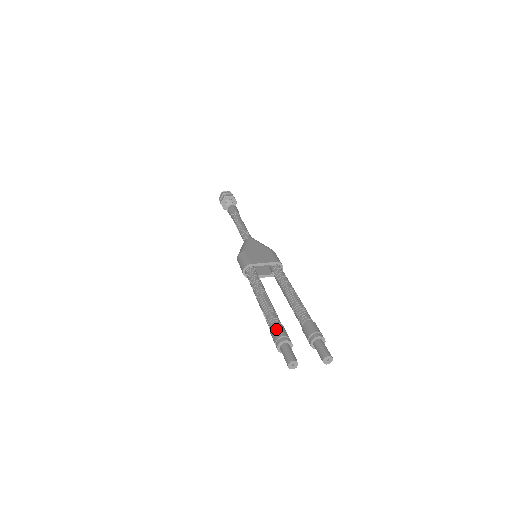
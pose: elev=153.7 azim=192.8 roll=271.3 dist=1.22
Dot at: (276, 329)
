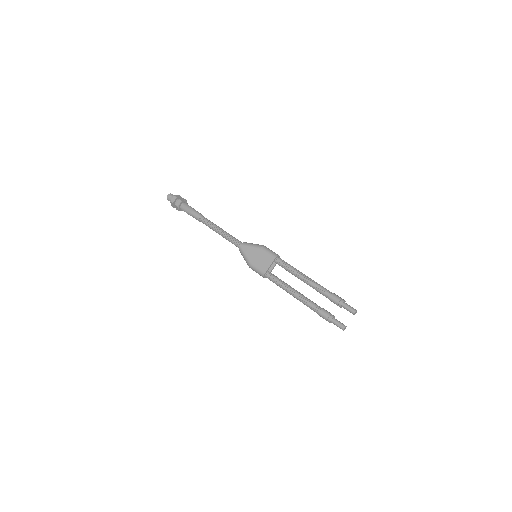
Dot at: (321, 315)
